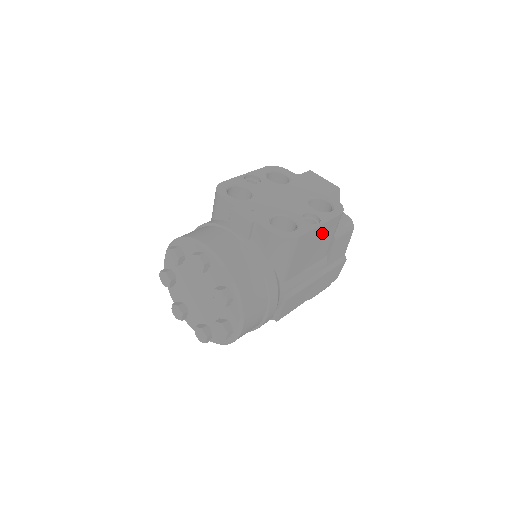
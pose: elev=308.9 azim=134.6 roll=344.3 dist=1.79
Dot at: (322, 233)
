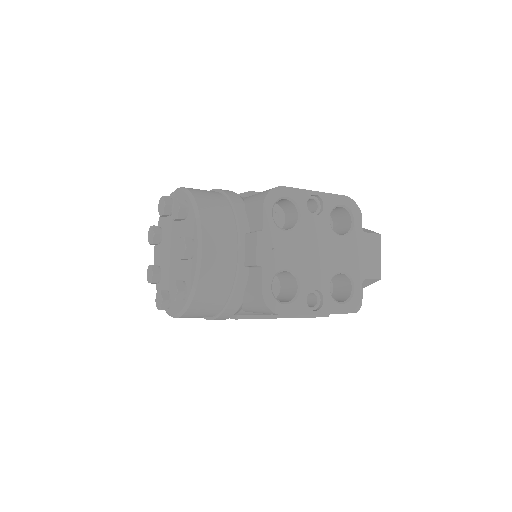
Dot at: occluded
